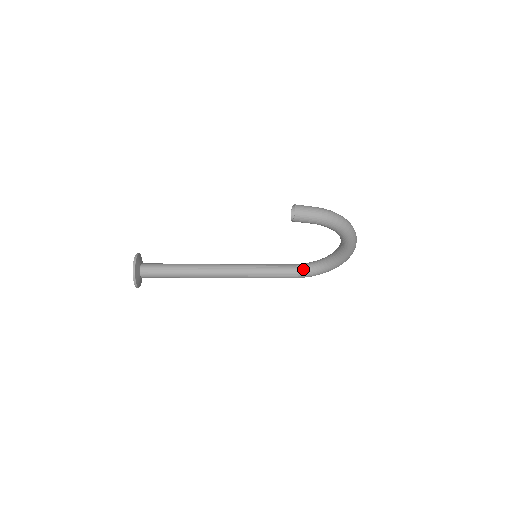
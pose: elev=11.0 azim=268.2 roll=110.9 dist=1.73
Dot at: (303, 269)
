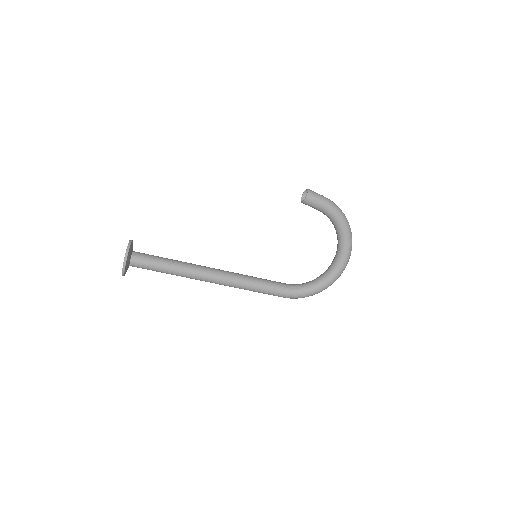
Dot at: (296, 286)
